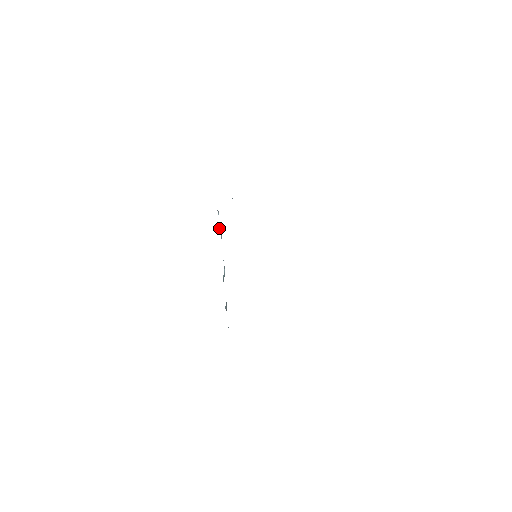
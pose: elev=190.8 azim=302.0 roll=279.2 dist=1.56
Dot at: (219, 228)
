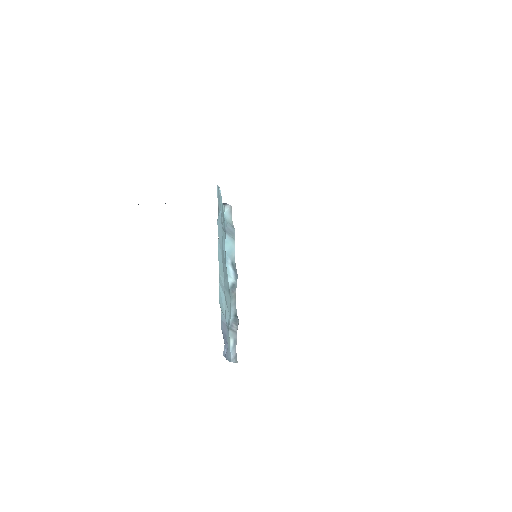
Dot at: (226, 227)
